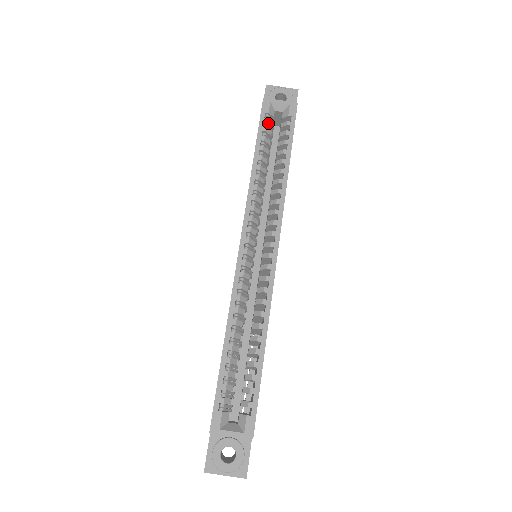
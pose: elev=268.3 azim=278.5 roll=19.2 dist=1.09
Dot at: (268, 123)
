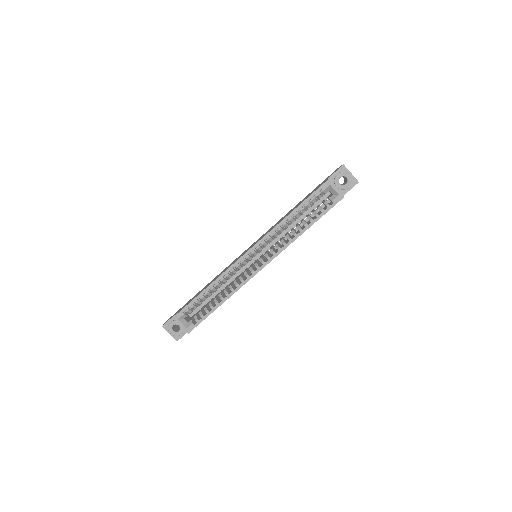
Dot at: (318, 196)
